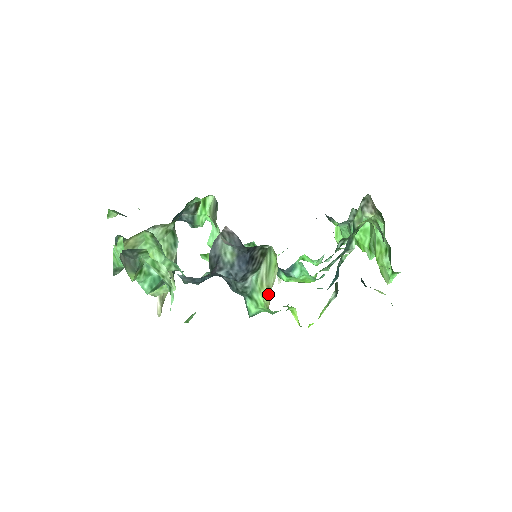
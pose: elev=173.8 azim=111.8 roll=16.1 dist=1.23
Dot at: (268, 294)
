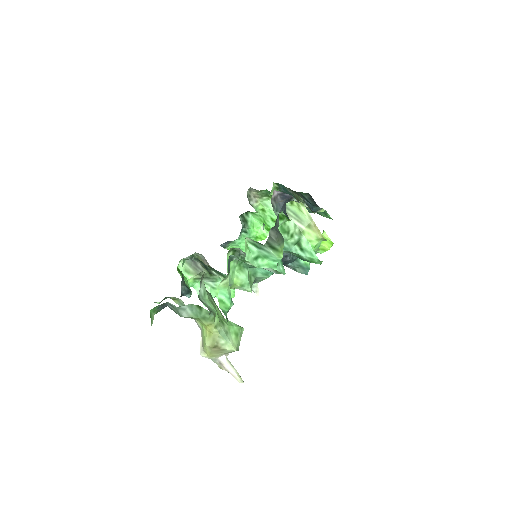
Dot at: (312, 230)
